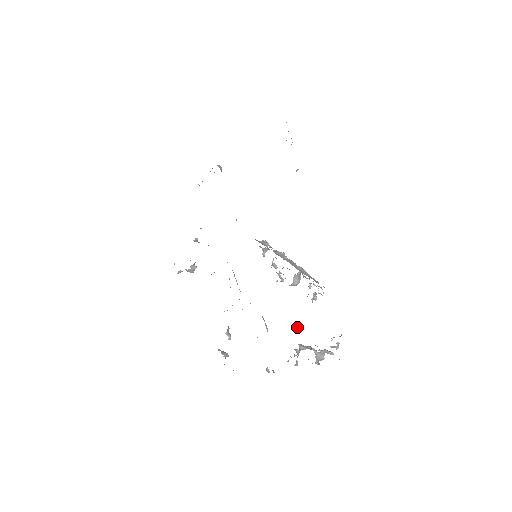
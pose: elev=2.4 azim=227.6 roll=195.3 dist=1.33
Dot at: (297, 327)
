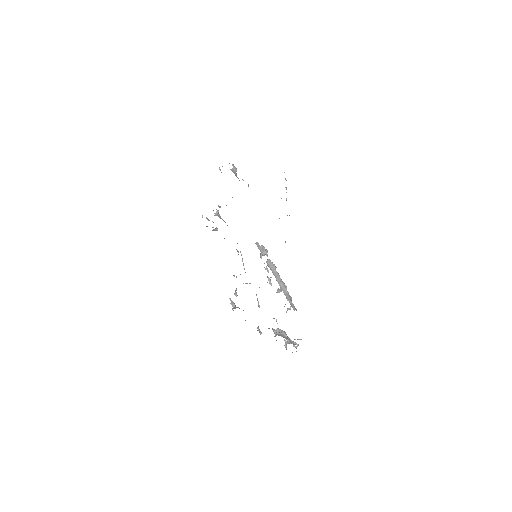
Dot at: (276, 320)
